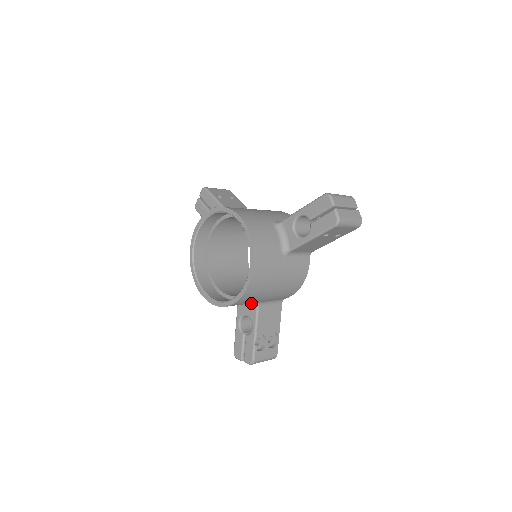
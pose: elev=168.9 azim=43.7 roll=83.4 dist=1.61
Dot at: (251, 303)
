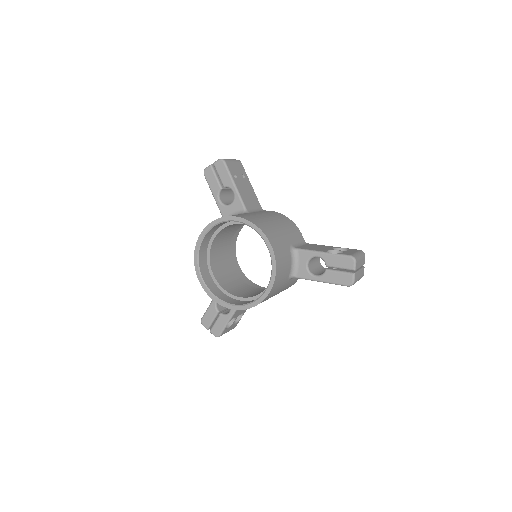
Dot at: occluded
